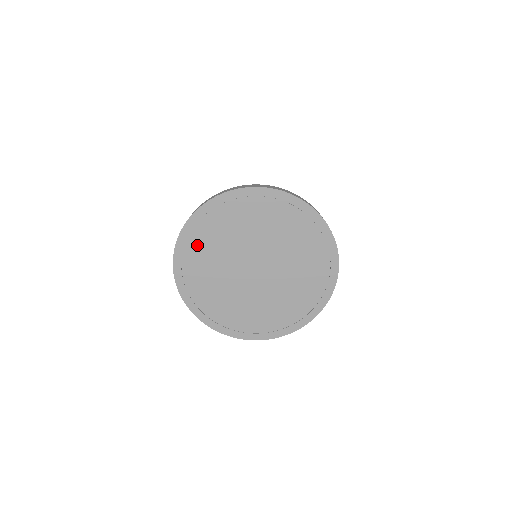
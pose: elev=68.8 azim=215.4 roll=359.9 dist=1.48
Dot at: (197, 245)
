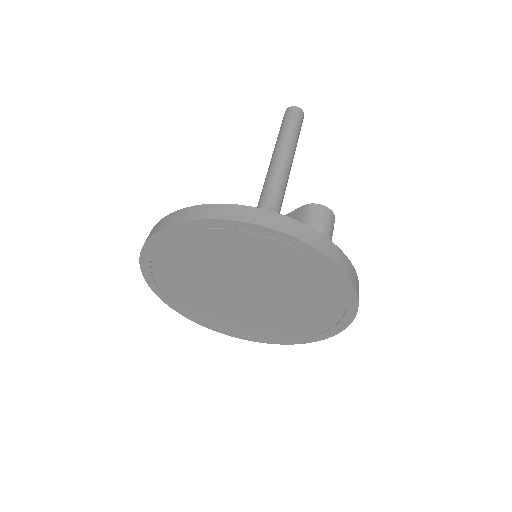
Dot at: (165, 269)
